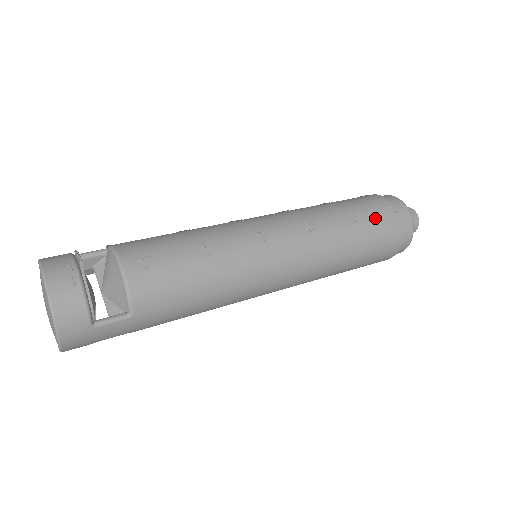
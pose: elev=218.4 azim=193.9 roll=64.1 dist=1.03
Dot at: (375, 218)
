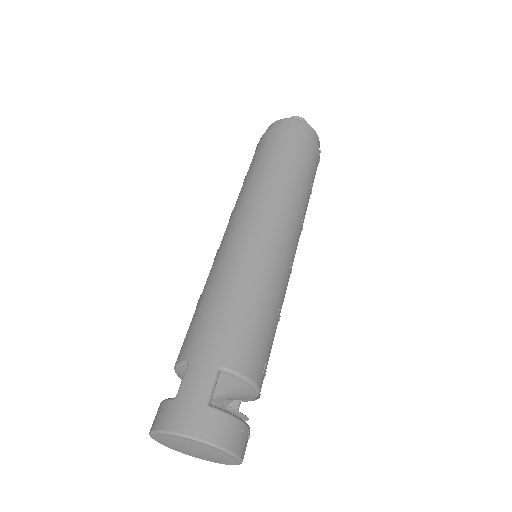
Dot at: occluded
